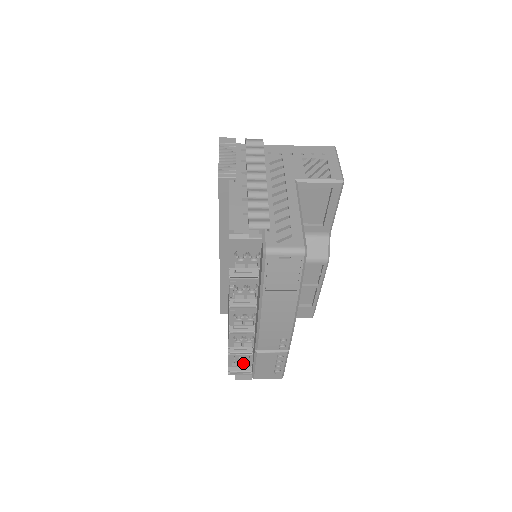
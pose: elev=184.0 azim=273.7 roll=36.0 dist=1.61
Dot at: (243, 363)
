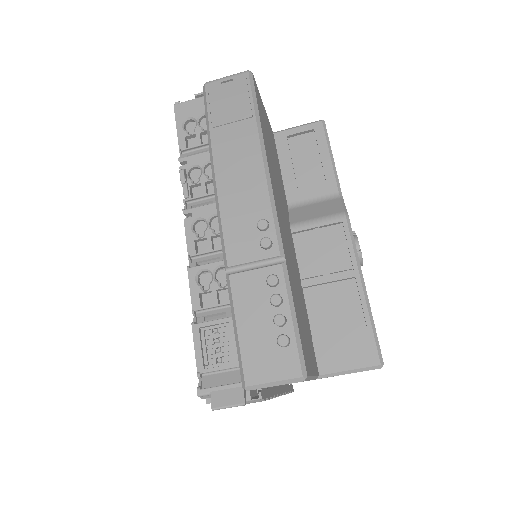
Dot at: (225, 362)
